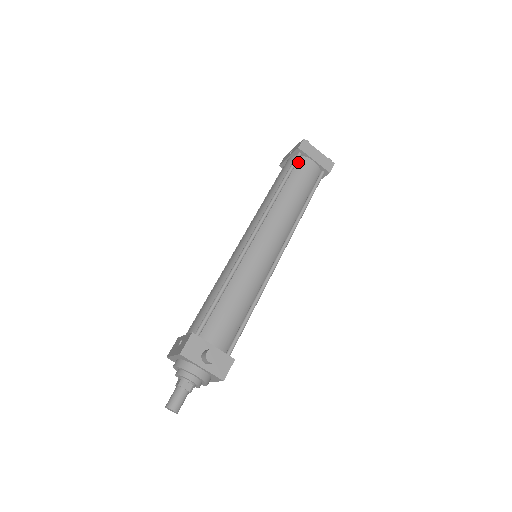
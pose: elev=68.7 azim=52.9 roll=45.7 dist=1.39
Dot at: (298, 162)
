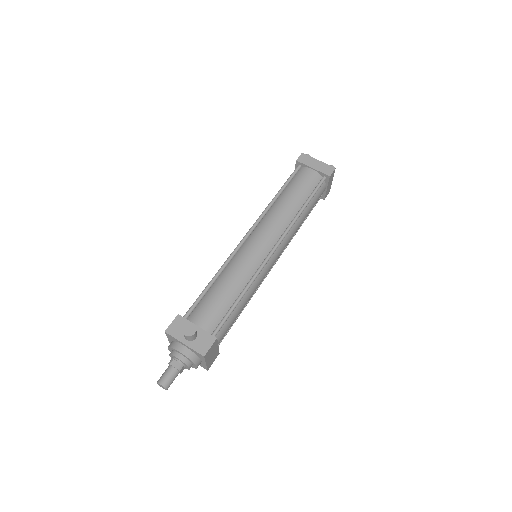
Dot at: (298, 173)
